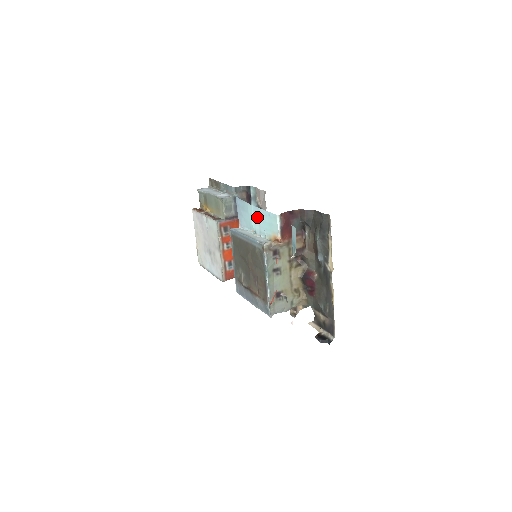
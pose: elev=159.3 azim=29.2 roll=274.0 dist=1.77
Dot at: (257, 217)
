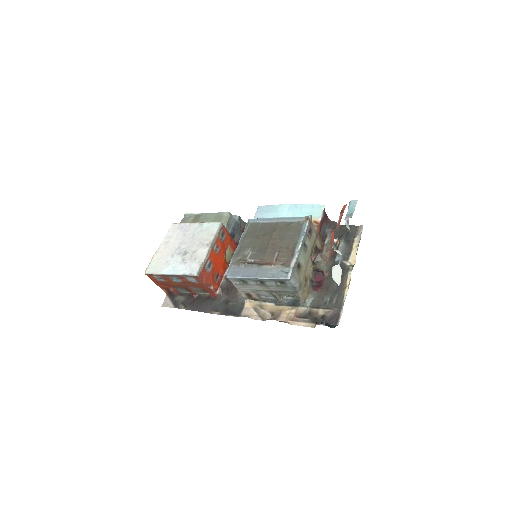
Dot at: (292, 211)
